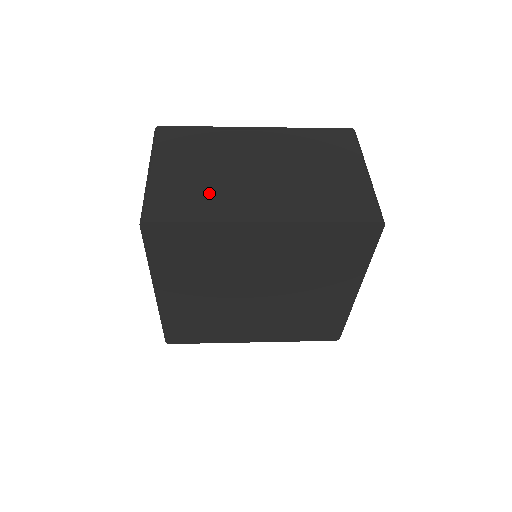
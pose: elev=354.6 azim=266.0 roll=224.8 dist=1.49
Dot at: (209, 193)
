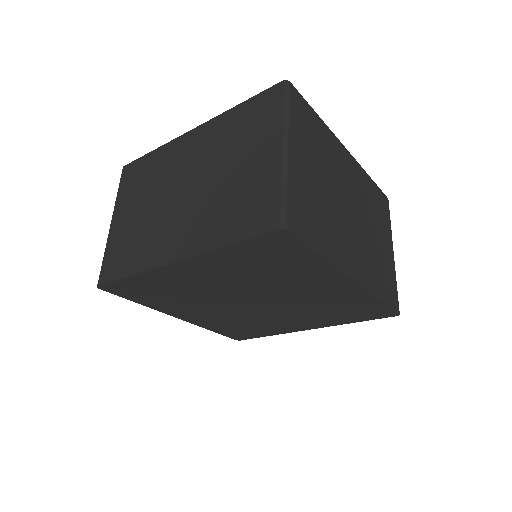
Dot at: (325, 219)
